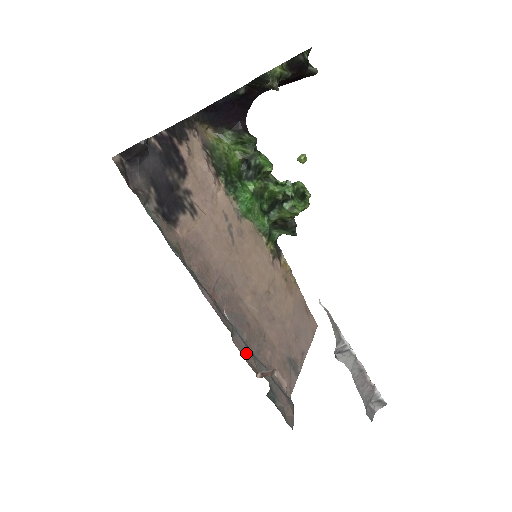
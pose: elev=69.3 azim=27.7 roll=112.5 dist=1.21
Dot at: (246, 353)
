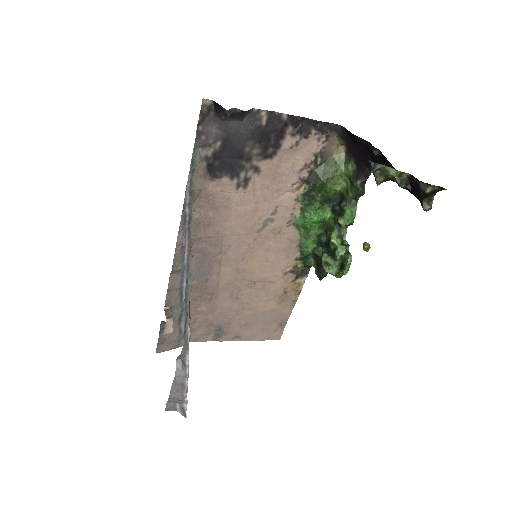
Dot at: (174, 290)
